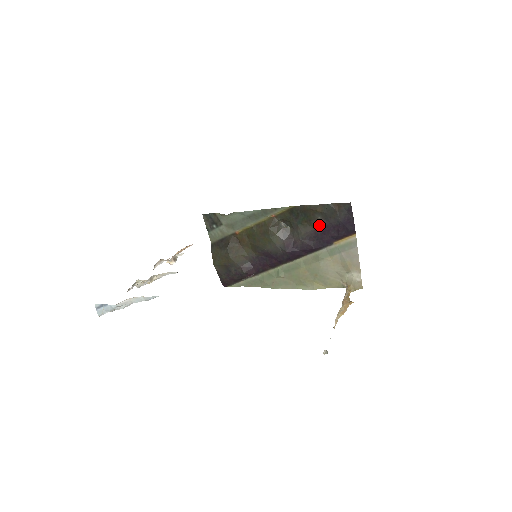
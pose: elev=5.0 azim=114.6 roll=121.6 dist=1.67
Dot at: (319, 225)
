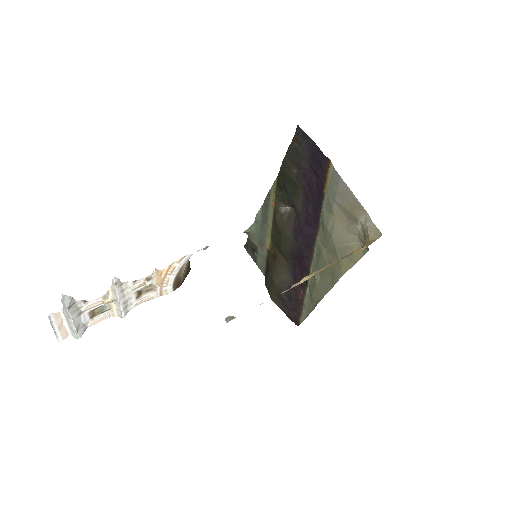
Dot at: (301, 181)
